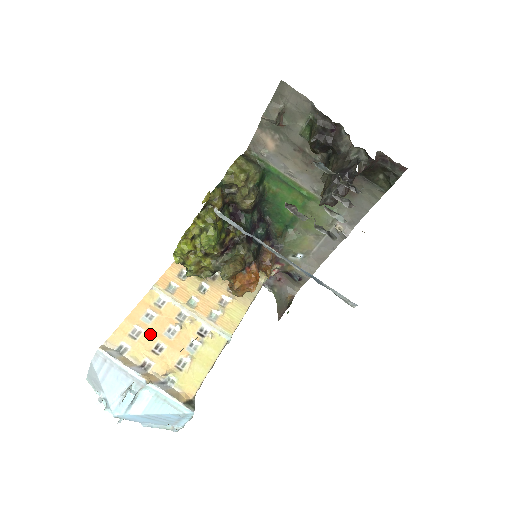
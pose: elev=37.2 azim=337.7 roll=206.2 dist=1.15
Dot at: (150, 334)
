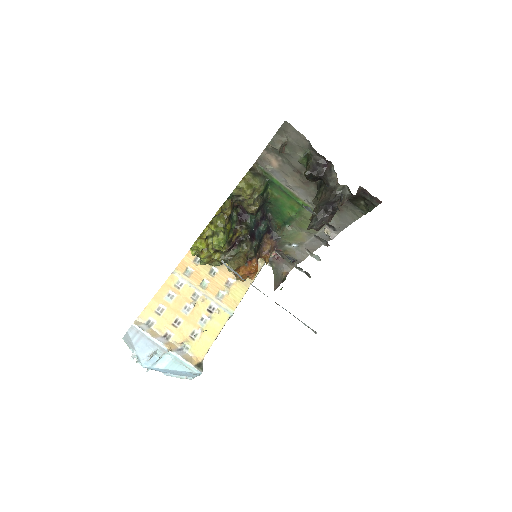
Dot at: (171, 311)
